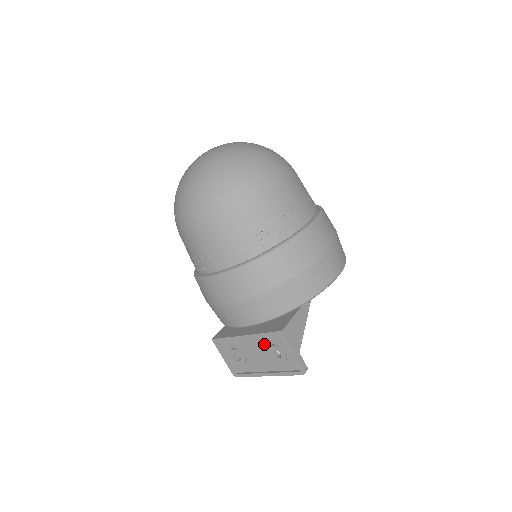
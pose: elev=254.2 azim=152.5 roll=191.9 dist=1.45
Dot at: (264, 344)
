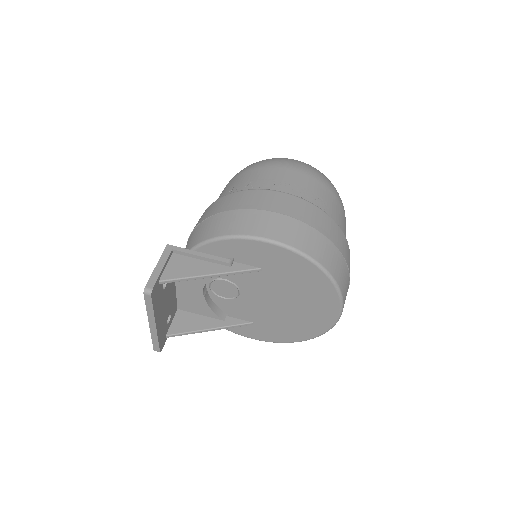
Dot at: occluded
